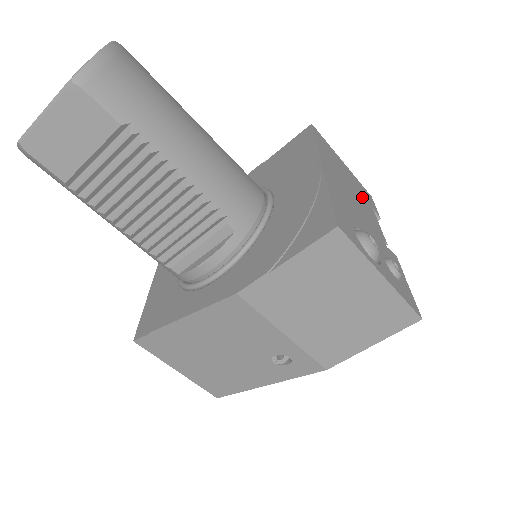
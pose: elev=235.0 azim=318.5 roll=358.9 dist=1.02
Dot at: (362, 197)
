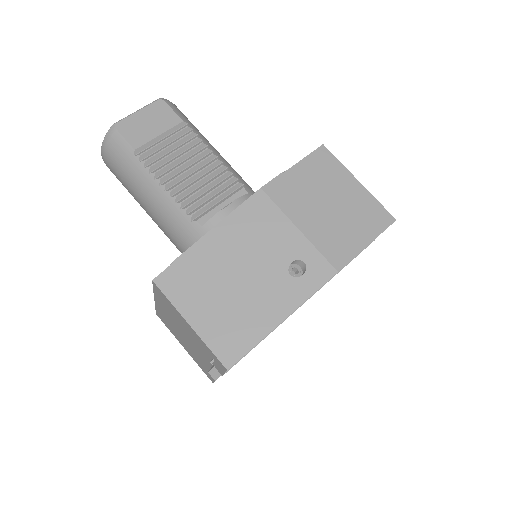
Dot at: occluded
